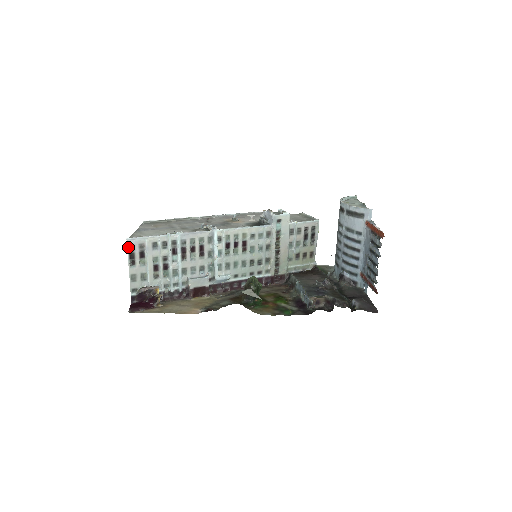
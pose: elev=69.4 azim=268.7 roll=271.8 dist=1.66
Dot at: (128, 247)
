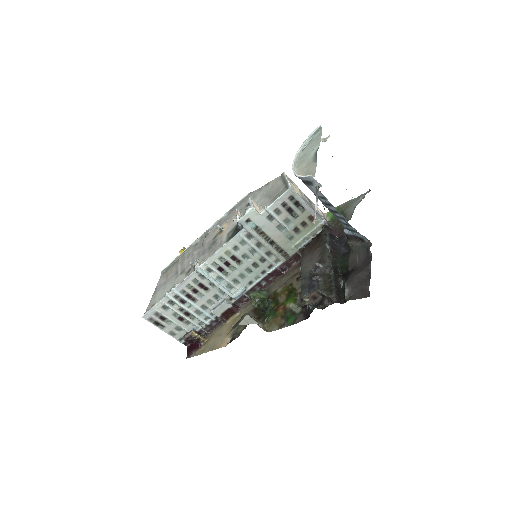
Dot at: (148, 320)
